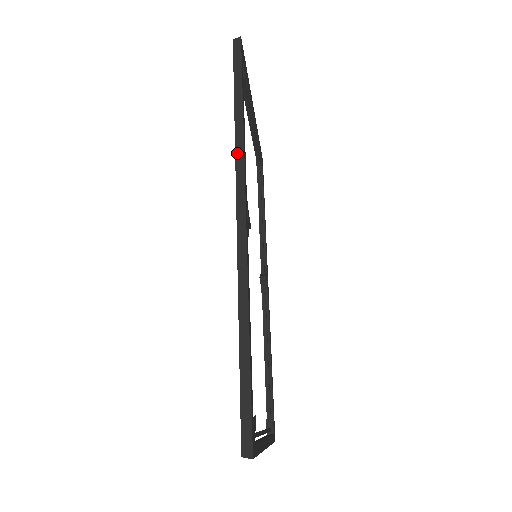
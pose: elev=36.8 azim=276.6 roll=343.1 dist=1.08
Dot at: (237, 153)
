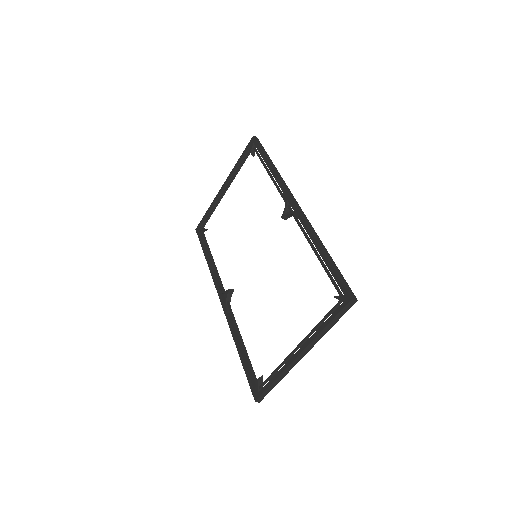
Dot at: (280, 179)
